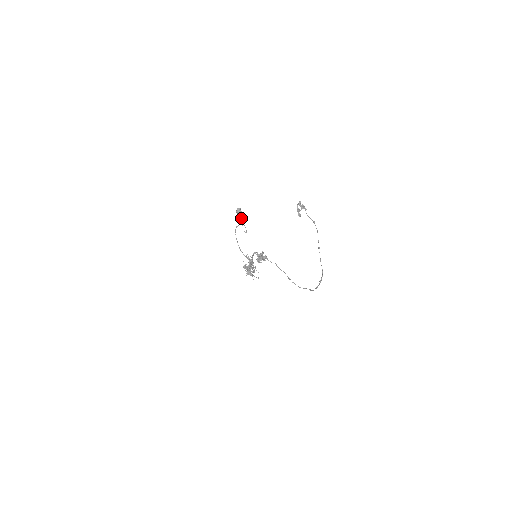
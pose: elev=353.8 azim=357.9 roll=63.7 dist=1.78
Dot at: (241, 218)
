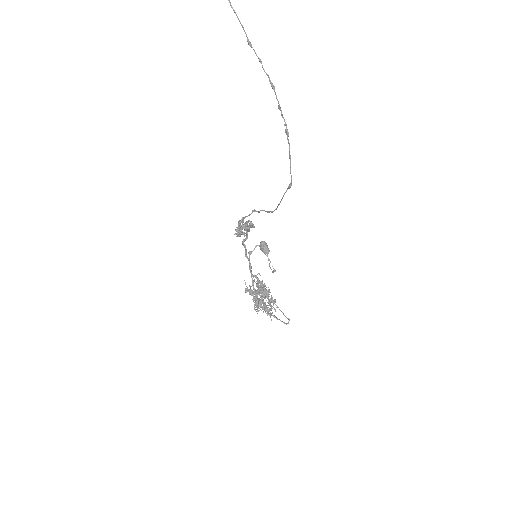
Dot at: (267, 254)
